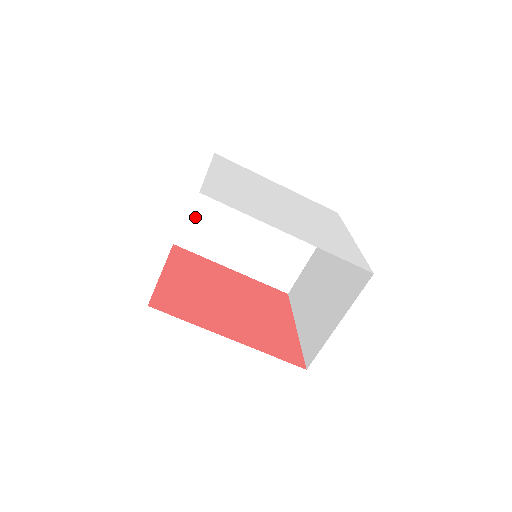
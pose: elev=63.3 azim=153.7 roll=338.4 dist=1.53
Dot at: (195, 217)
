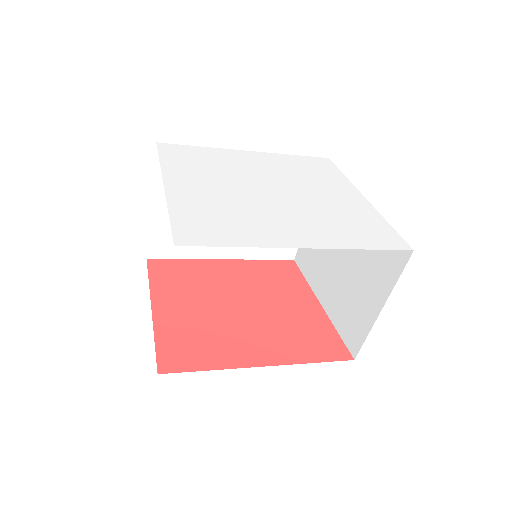
Dot at: (161, 222)
